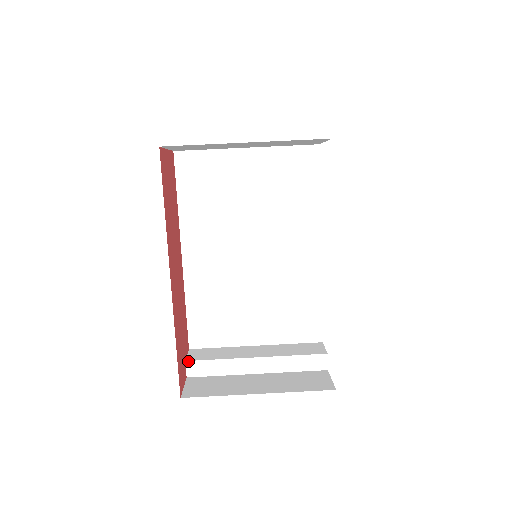
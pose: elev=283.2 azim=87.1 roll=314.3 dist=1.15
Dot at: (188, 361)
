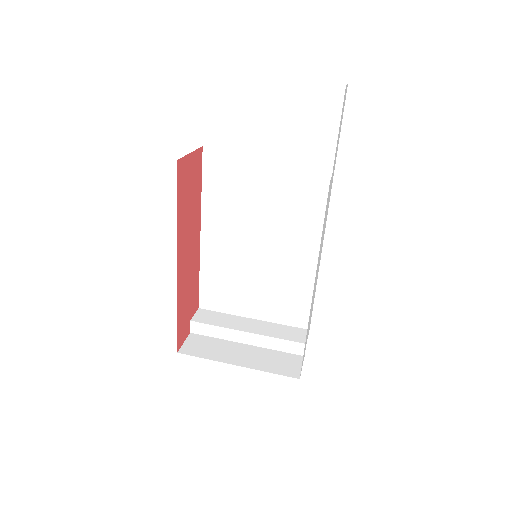
Dot at: (193, 321)
